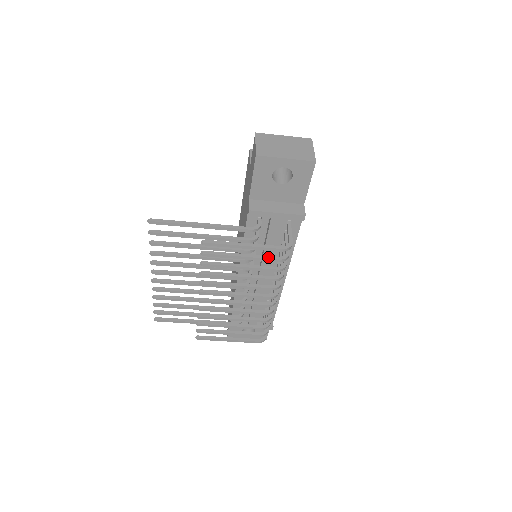
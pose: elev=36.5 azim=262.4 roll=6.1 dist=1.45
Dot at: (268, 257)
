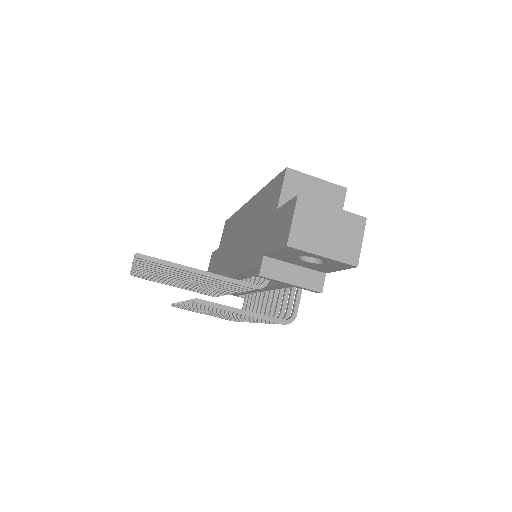
Dot at: occluded
